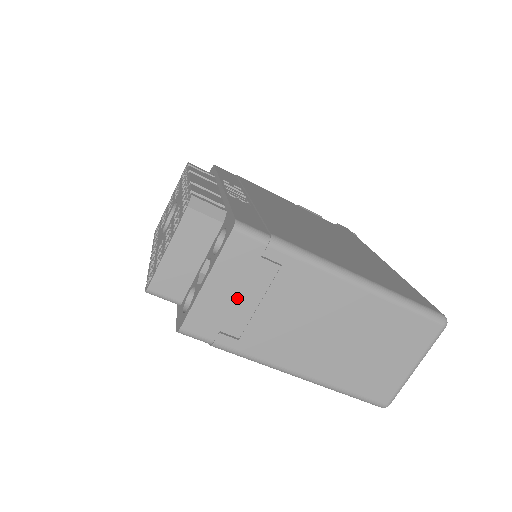
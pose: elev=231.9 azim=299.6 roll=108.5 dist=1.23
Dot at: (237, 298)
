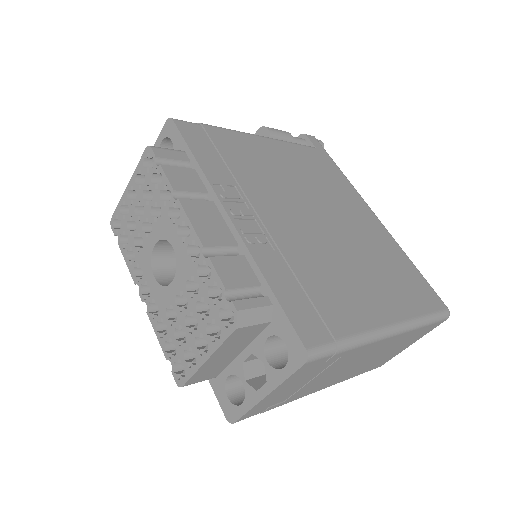
Dot at: (292, 388)
